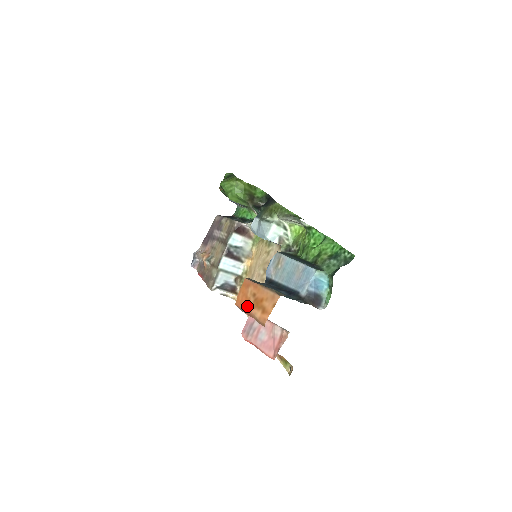
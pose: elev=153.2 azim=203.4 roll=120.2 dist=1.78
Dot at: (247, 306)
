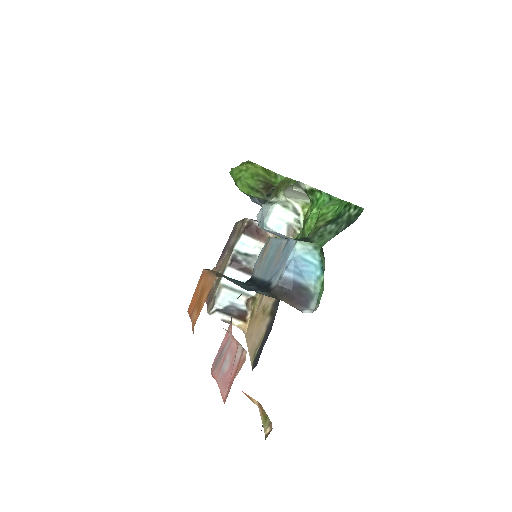
Dot at: (193, 308)
